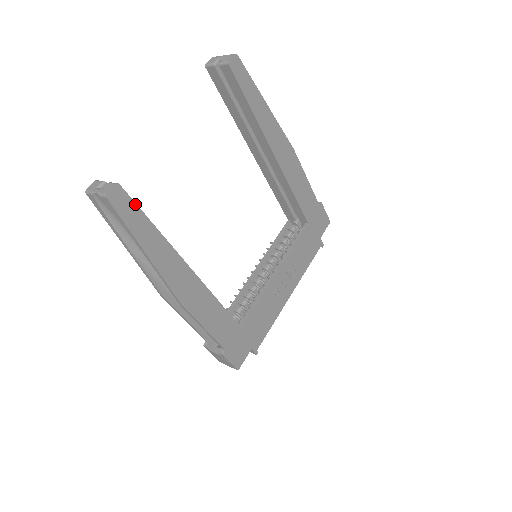
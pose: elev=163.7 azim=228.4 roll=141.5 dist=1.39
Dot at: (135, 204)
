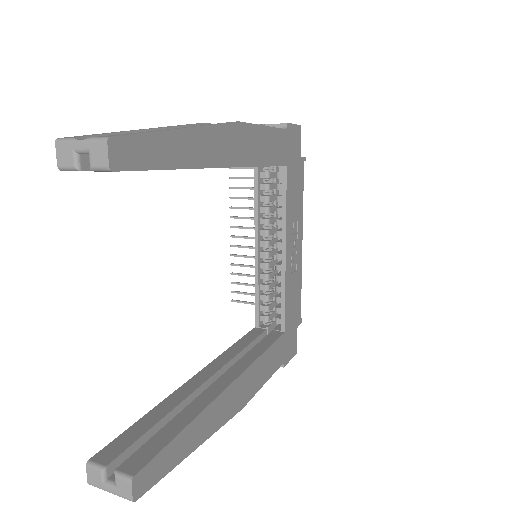
Dot at: (159, 453)
